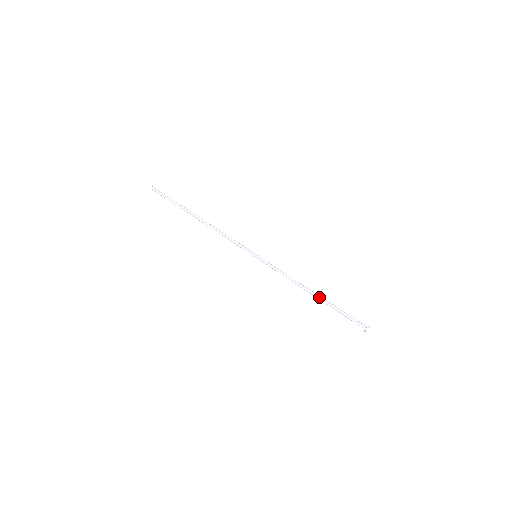
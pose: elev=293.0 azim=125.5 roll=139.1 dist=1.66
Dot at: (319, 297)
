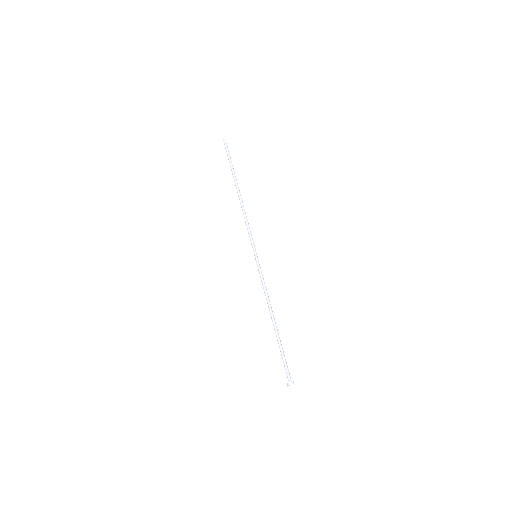
Dot at: (275, 328)
